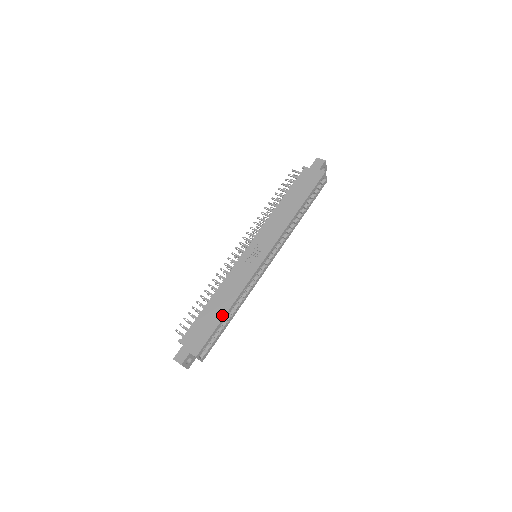
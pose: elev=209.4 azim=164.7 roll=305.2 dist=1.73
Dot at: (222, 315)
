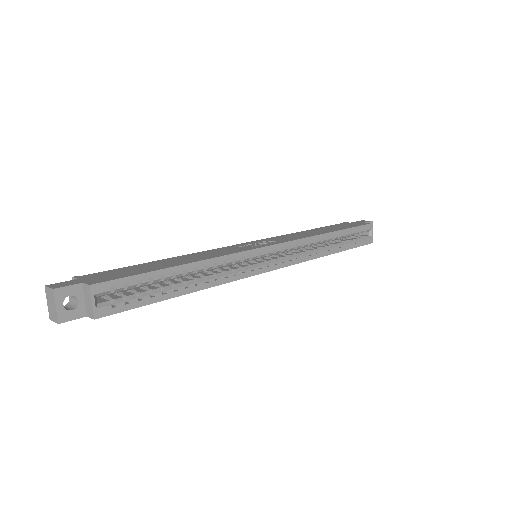
Dot at: (173, 265)
